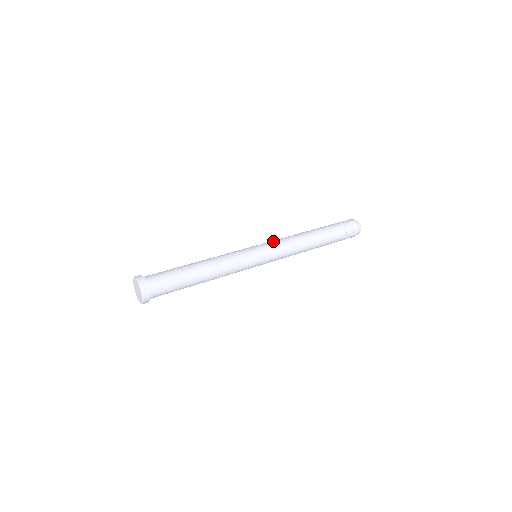
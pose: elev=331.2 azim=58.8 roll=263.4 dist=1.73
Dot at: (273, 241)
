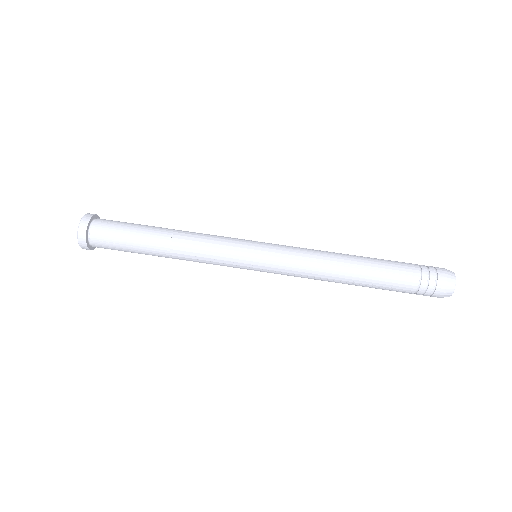
Dot at: (288, 253)
